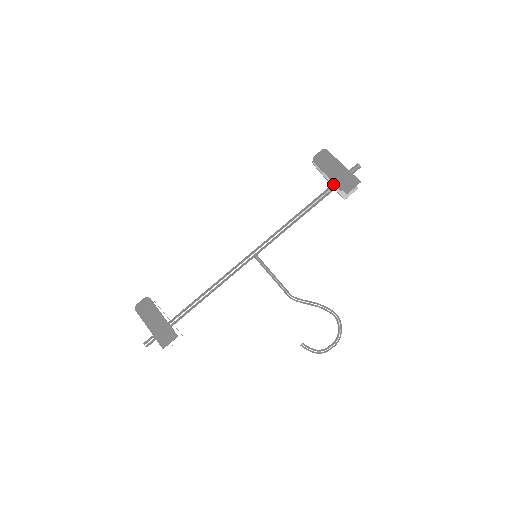
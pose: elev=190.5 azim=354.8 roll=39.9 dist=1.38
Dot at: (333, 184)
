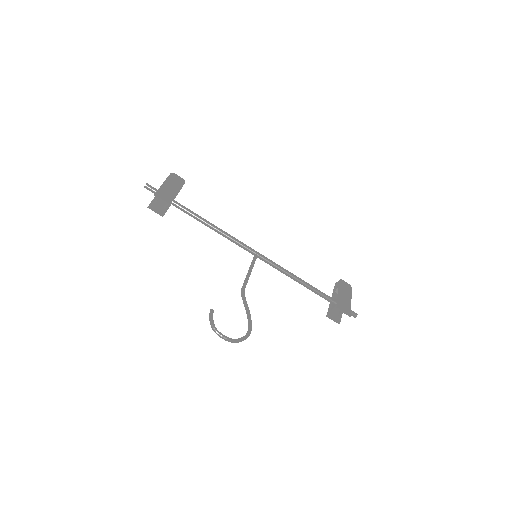
Dot at: occluded
